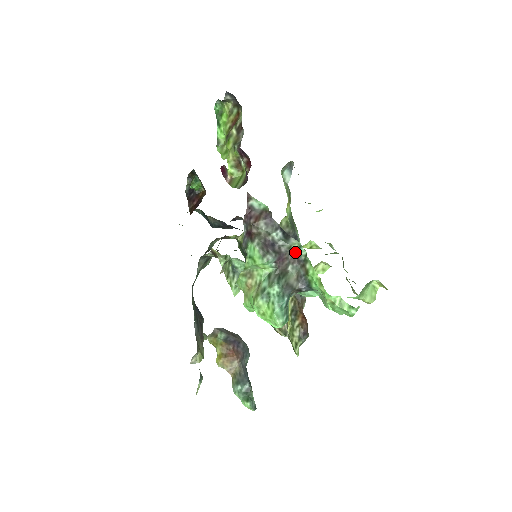
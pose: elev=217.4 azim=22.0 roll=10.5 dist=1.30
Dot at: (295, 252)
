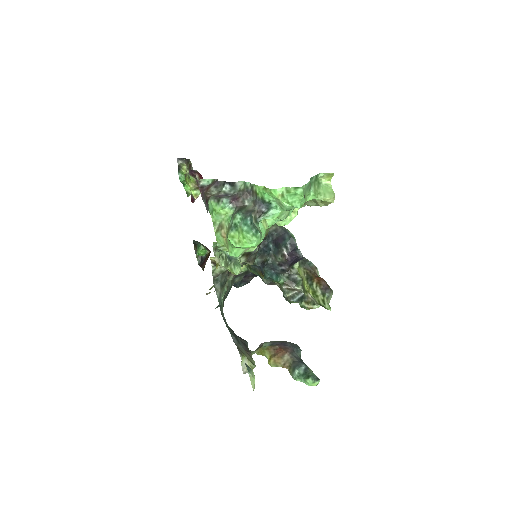
Dot at: (244, 190)
